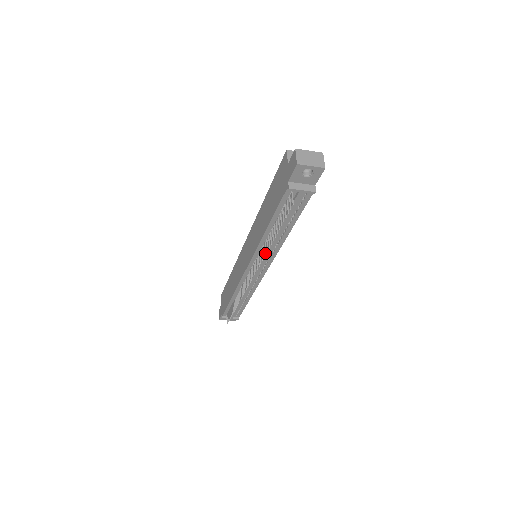
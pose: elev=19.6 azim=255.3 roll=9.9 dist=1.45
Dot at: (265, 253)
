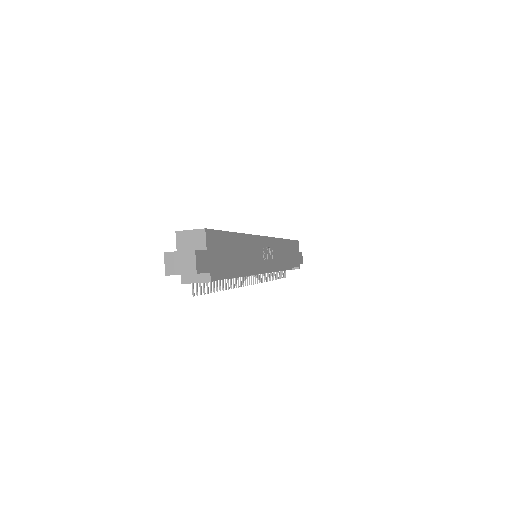
Dot at: (233, 287)
